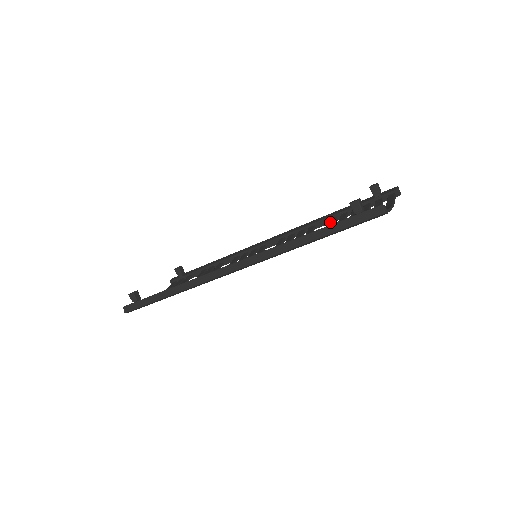
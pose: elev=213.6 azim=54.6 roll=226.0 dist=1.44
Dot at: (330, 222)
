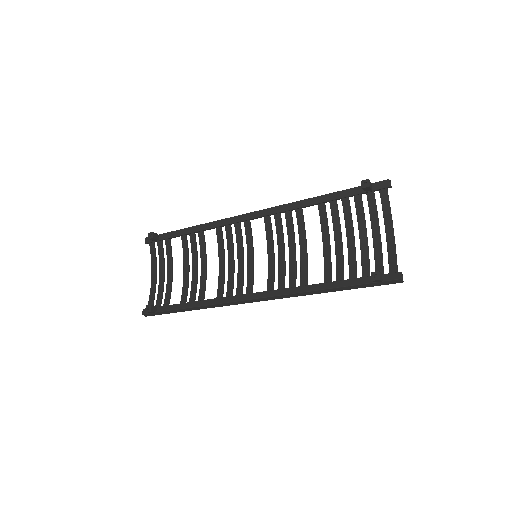
Dot at: (321, 214)
